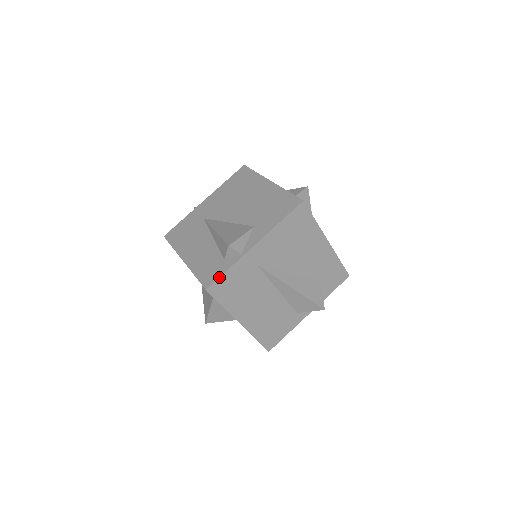
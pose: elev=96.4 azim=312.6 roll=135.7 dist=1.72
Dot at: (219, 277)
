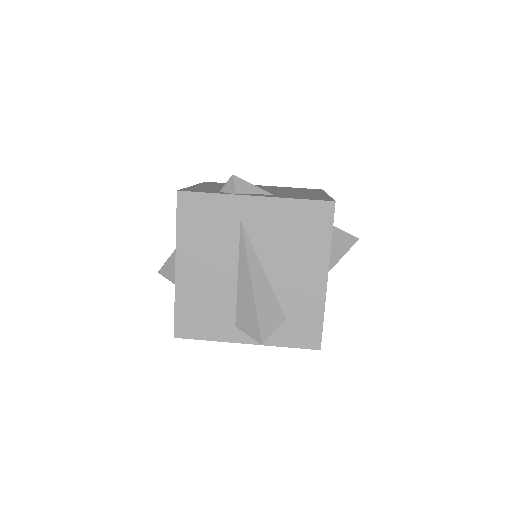
Dot at: (198, 192)
